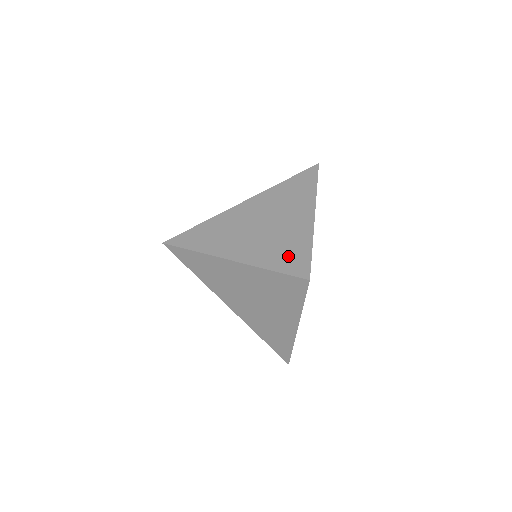
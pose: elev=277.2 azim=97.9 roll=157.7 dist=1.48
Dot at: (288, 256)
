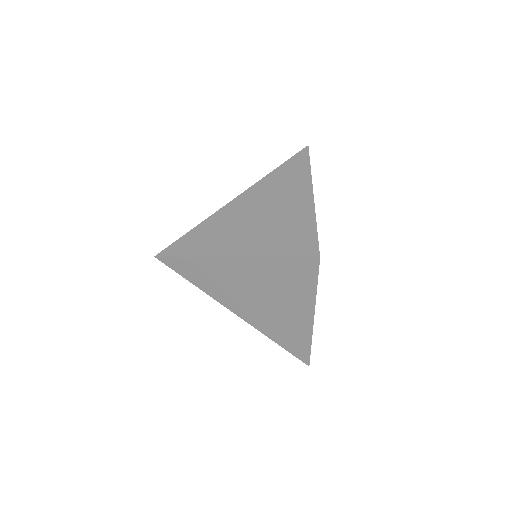
Dot at: (292, 239)
